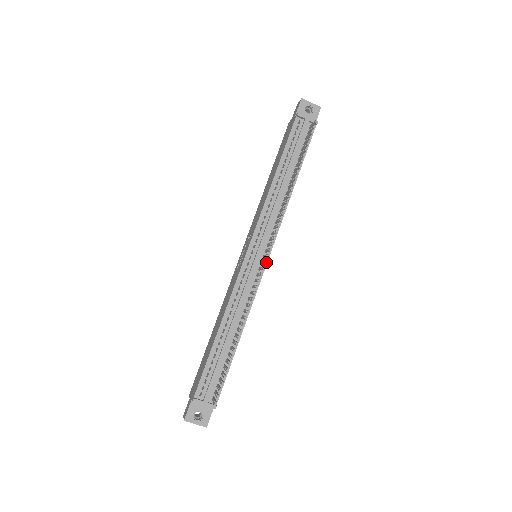
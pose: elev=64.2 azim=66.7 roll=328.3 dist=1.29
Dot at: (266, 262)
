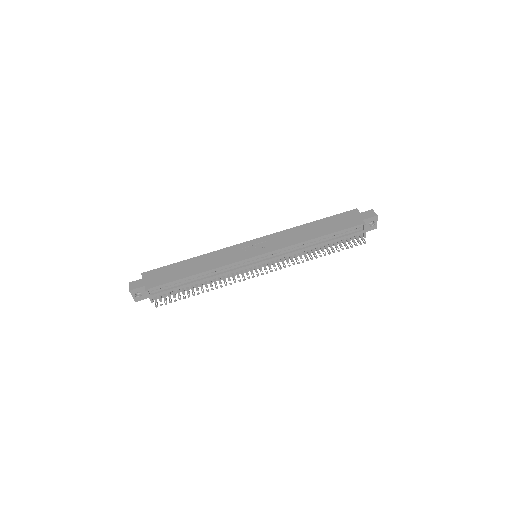
Dot at: occluded
